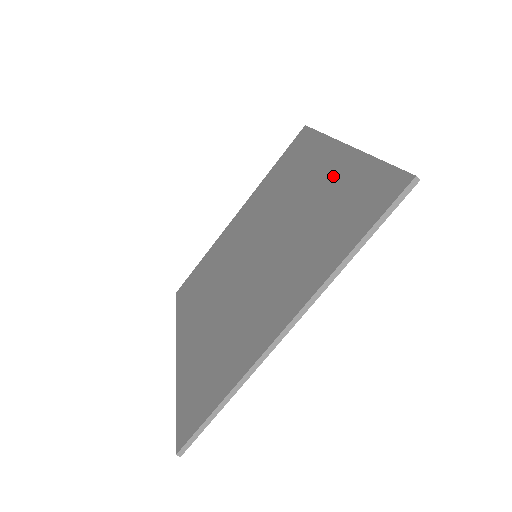
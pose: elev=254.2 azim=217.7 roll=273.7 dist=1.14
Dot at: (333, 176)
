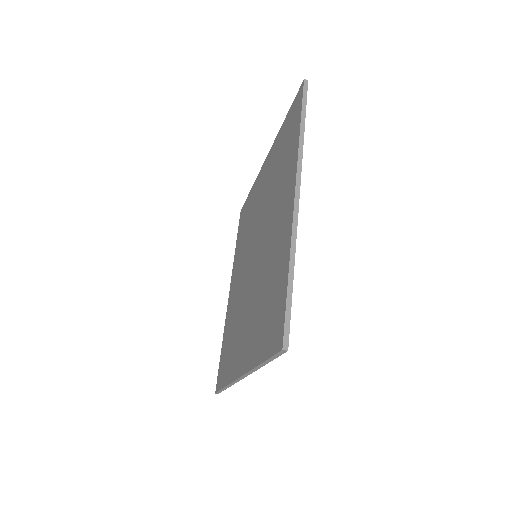
Dot at: (270, 164)
